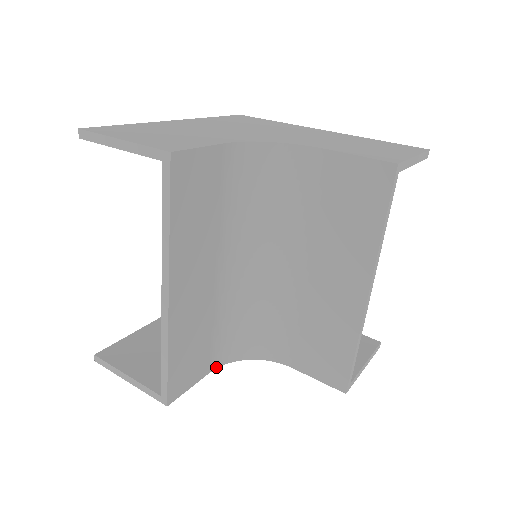
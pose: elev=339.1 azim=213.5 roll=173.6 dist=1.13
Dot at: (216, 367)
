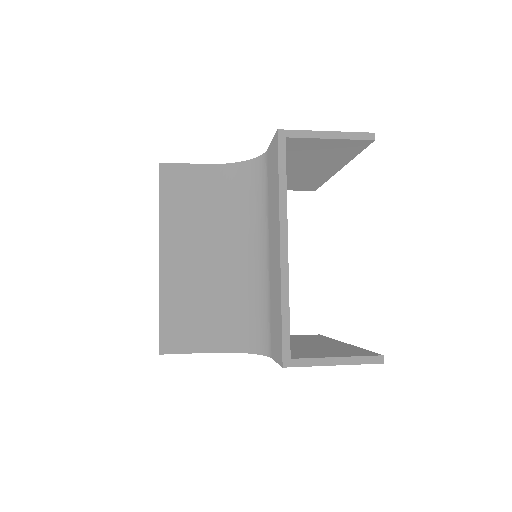
Dot at: (219, 351)
